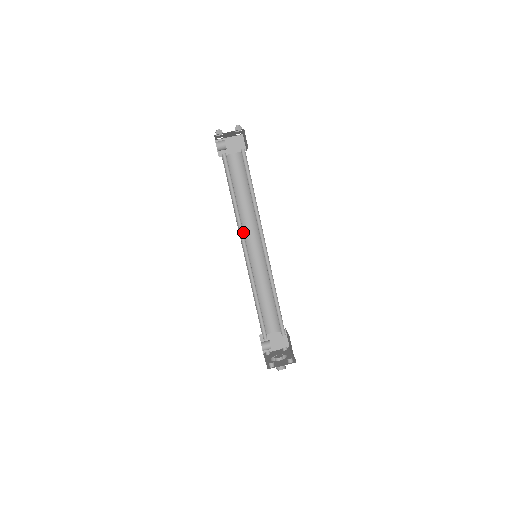
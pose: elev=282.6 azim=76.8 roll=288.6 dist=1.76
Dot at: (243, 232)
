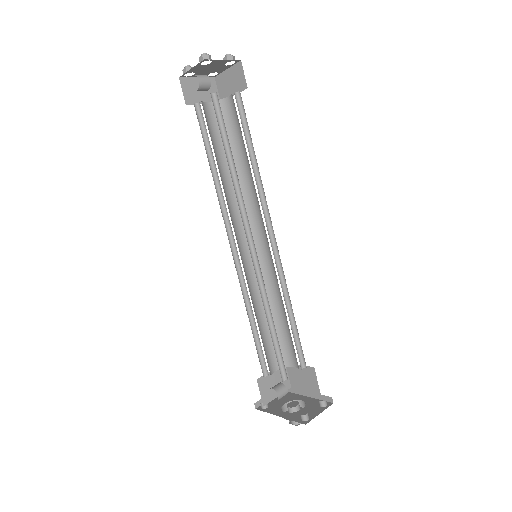
Dot at: (246, 217)
